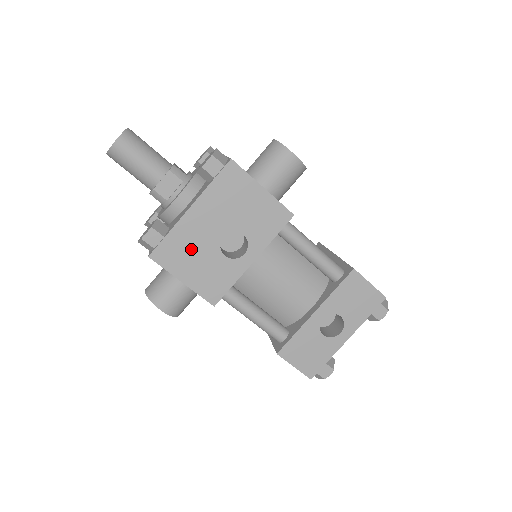
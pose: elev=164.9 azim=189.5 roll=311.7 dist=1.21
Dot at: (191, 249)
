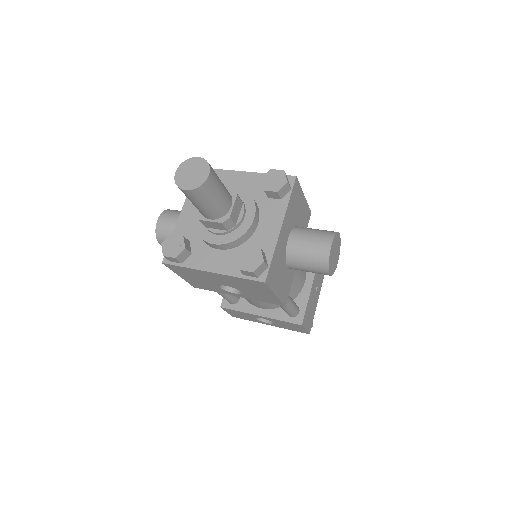
Dot at: (197, 276)
